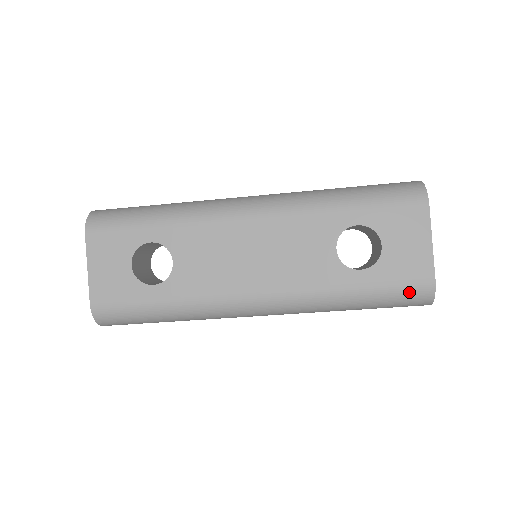
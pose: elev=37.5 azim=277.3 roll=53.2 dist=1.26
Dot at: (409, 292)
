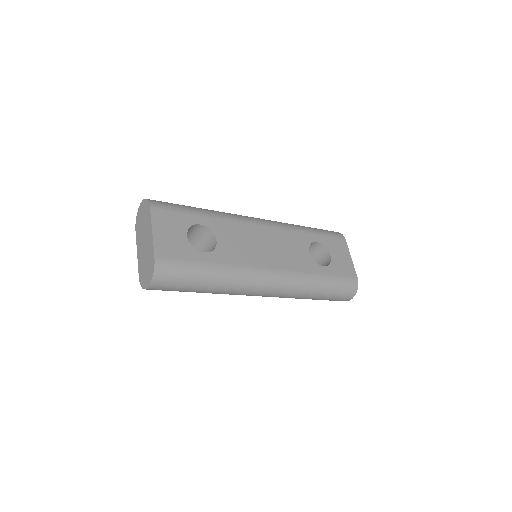
Dot at: (347, 283)
